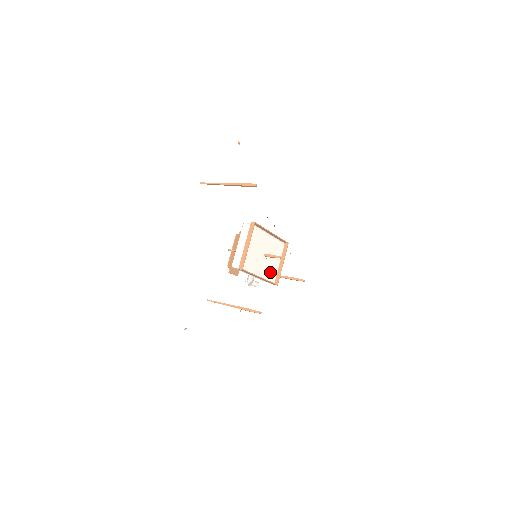
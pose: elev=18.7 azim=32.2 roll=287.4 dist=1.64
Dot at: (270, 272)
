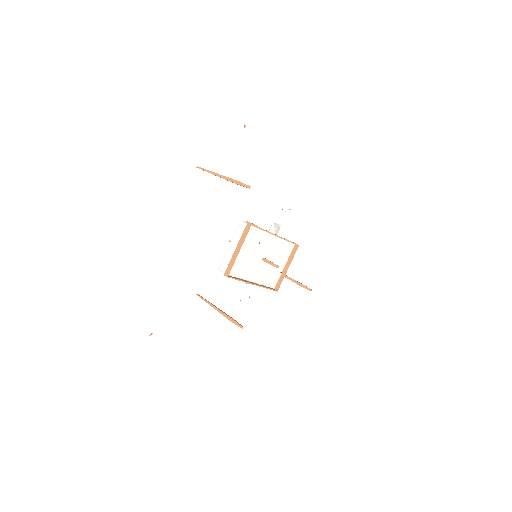
Dot at: (269, 277)
